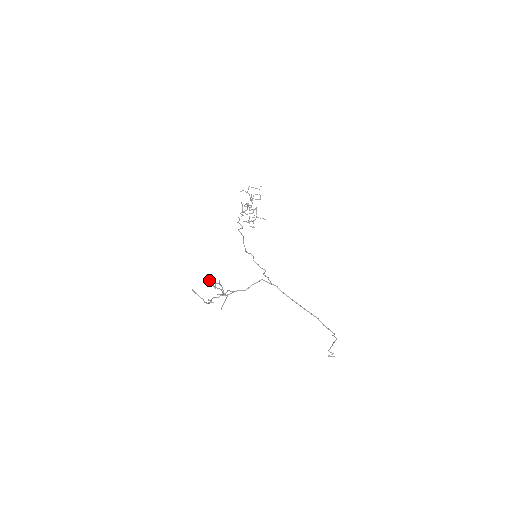
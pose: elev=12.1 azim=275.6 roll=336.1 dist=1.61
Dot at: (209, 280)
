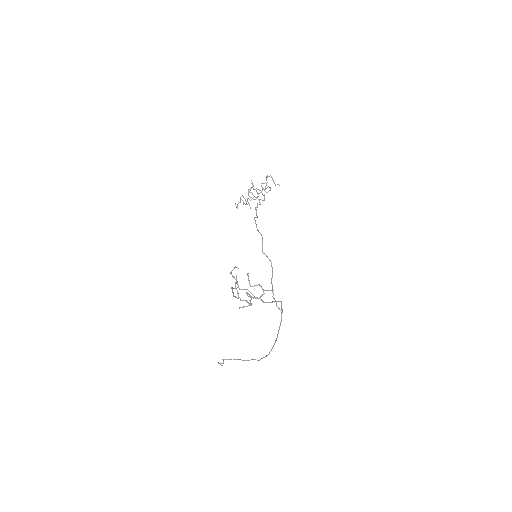
Dot at: occluded
